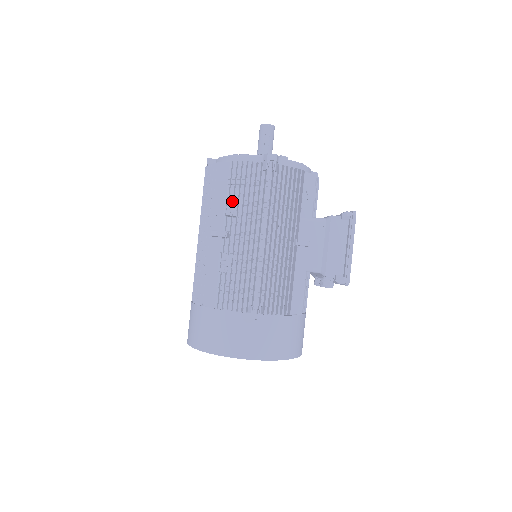
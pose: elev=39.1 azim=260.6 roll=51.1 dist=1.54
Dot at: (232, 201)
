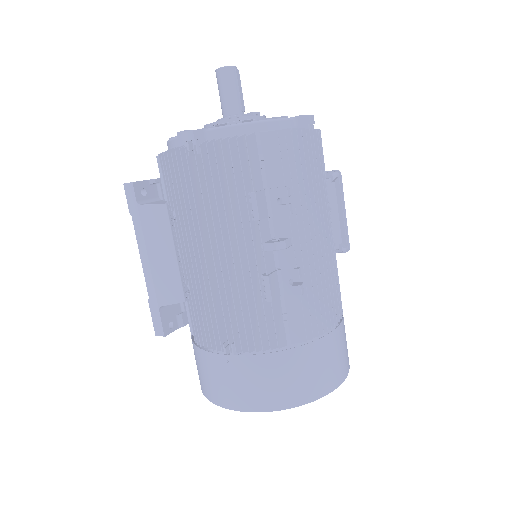
Dot at: (288, 192)
